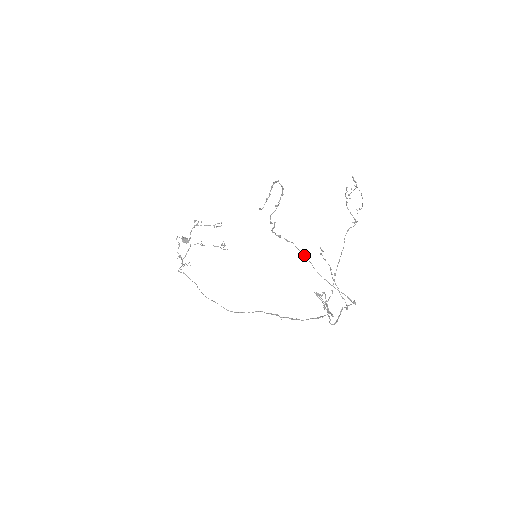
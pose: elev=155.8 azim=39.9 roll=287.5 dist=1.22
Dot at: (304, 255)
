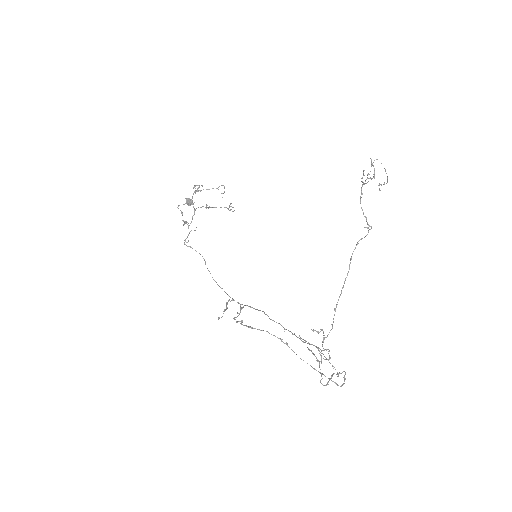
Dot at: (282, 341)
